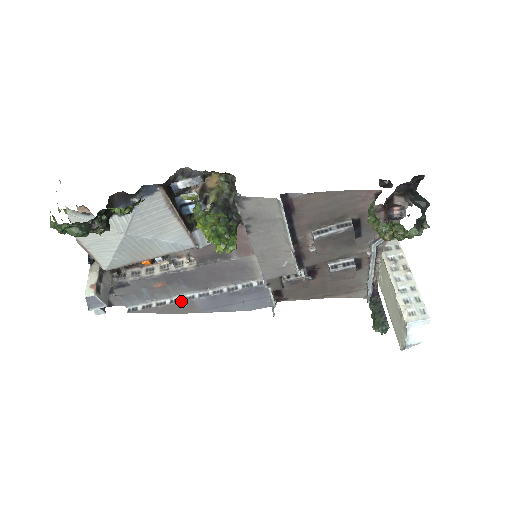
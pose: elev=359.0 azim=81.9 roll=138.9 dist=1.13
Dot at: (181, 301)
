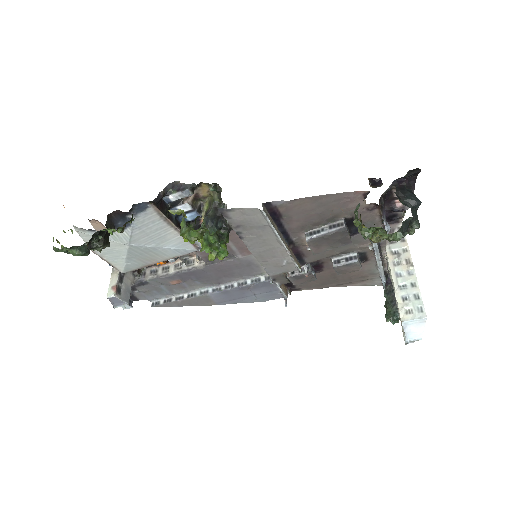
Dot at: (197, 296)
